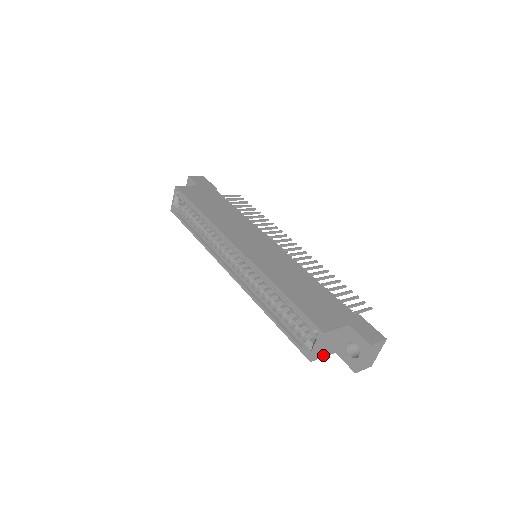
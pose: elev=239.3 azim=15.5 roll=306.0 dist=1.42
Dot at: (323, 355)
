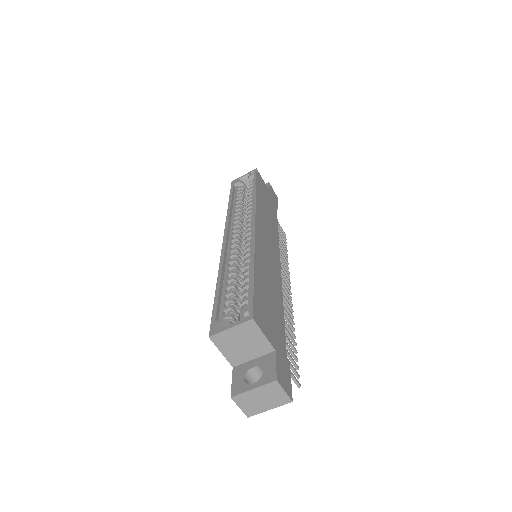
Dot at: (224, 350)
